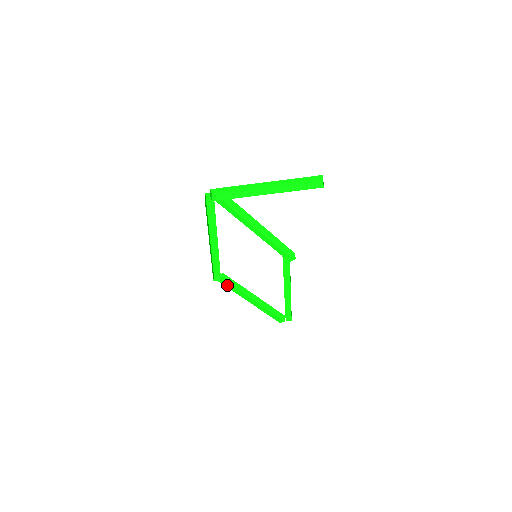
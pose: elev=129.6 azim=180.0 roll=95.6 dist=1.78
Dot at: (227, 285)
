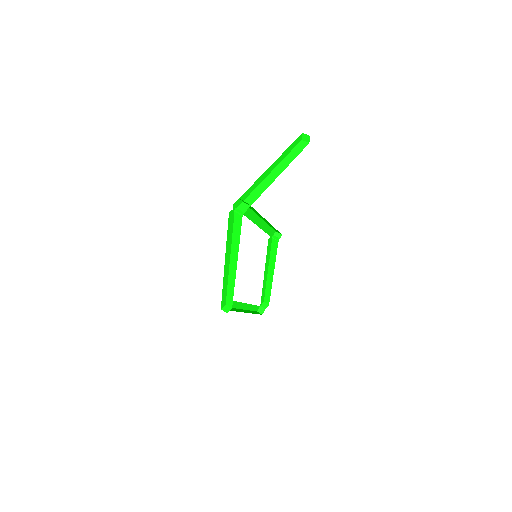
Dot at: occluded
